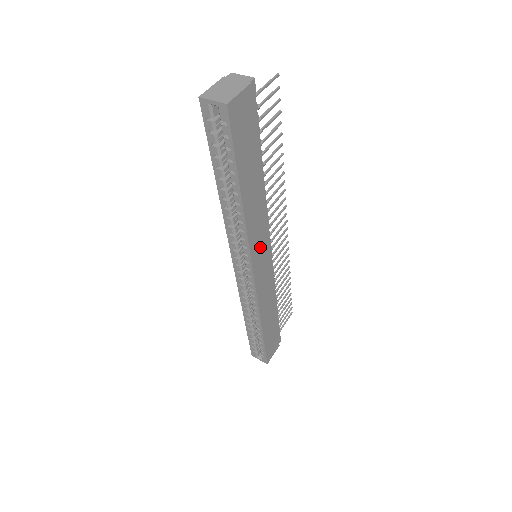
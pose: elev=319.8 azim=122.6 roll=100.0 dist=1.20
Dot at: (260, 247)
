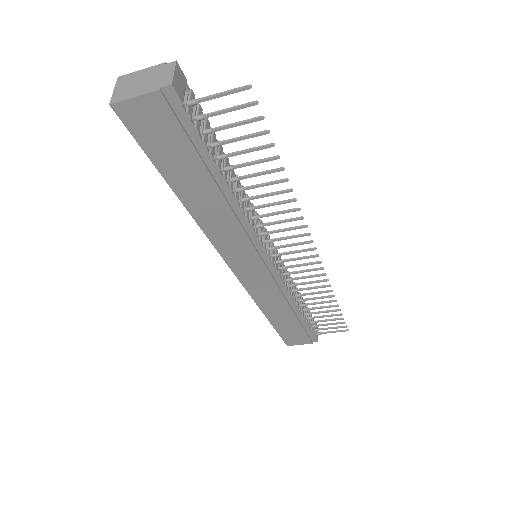
Dot at: (240, 253)
